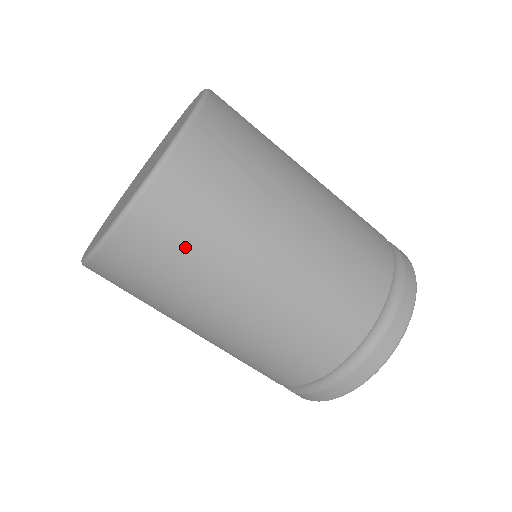
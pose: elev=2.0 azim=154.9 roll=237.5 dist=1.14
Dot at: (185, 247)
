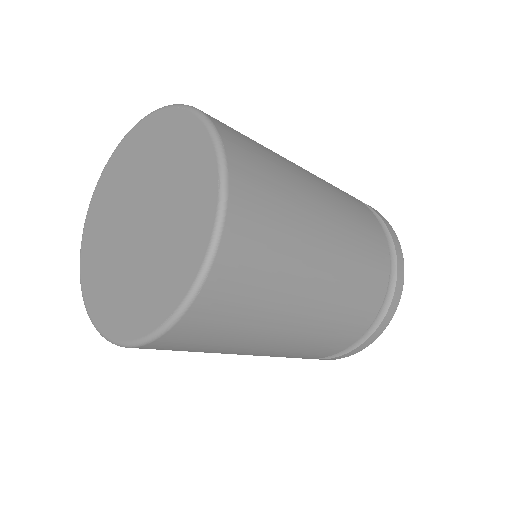
Dot at: (198, 348)
